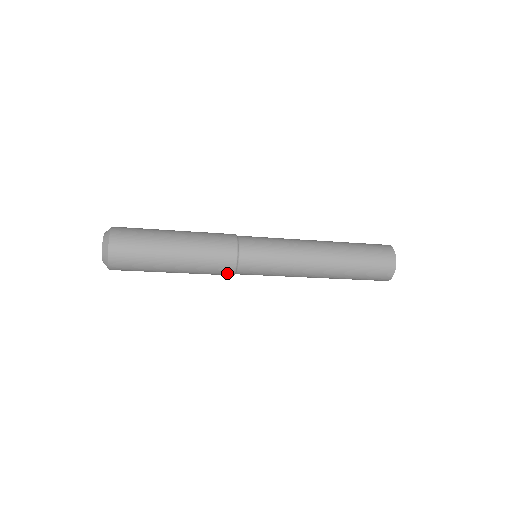
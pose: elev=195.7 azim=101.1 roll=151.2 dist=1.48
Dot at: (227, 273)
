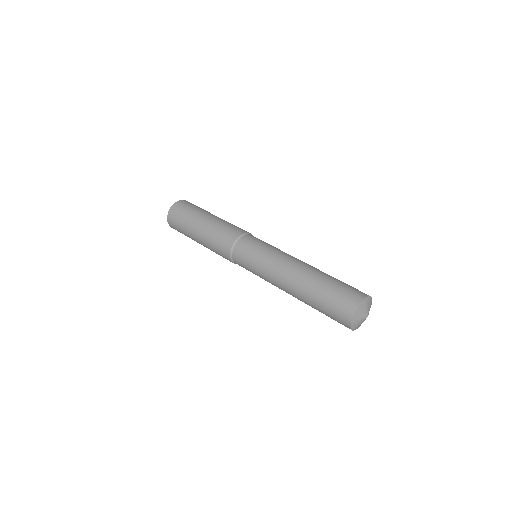
Dot at: occluded
